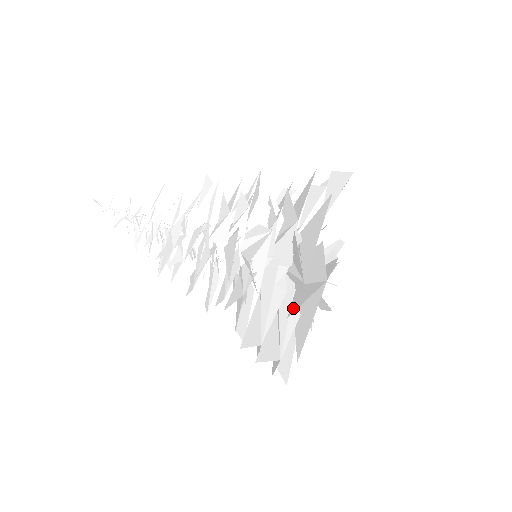
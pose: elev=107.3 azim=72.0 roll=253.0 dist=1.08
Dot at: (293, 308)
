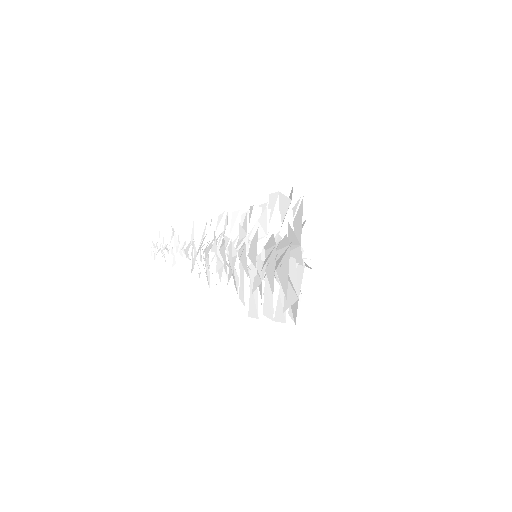
Dot at: occluded
